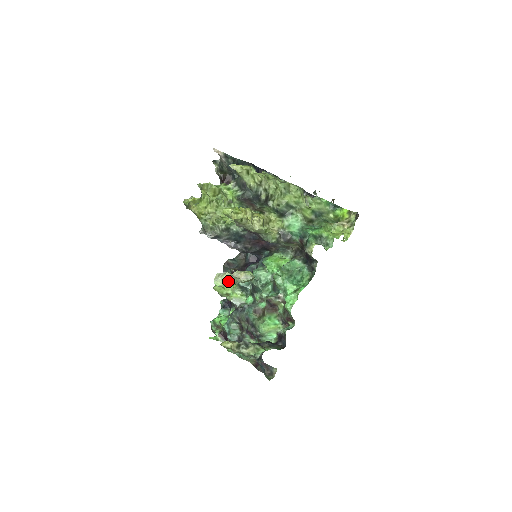
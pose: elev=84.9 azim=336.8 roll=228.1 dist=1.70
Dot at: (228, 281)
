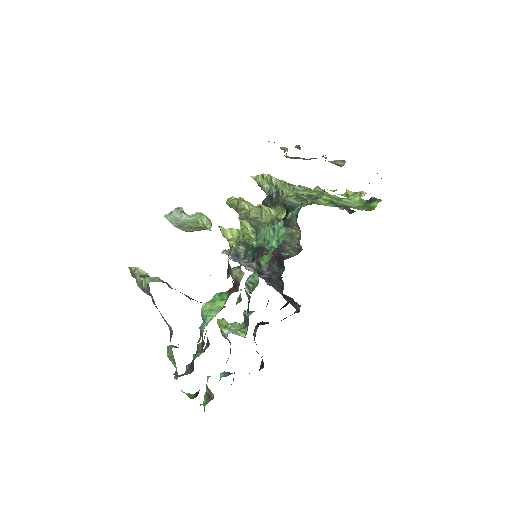
Dot at: (174, 210)
